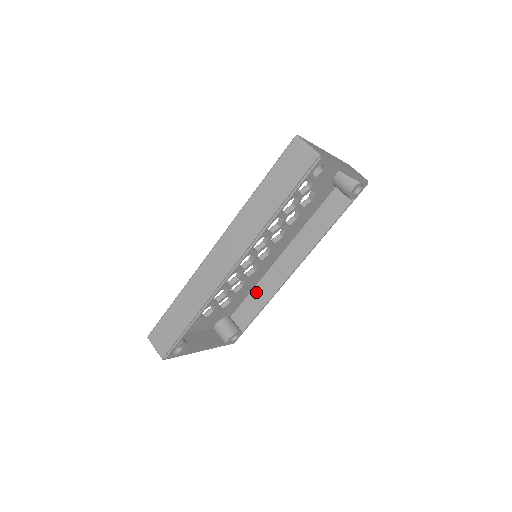
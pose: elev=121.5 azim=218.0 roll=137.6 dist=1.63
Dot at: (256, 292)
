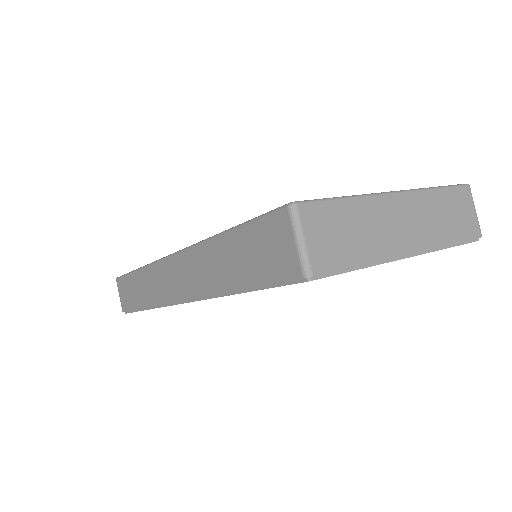
Dot at: occluded
